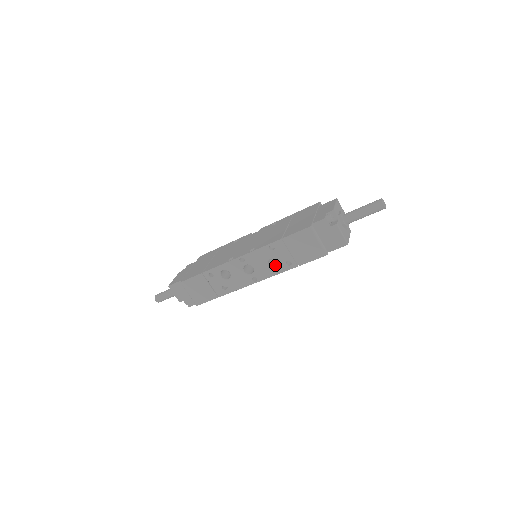
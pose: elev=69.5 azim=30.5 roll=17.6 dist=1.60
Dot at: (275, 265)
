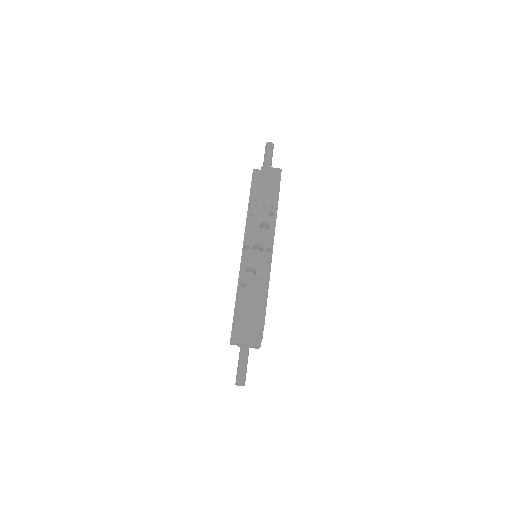
Dot at: occluded
